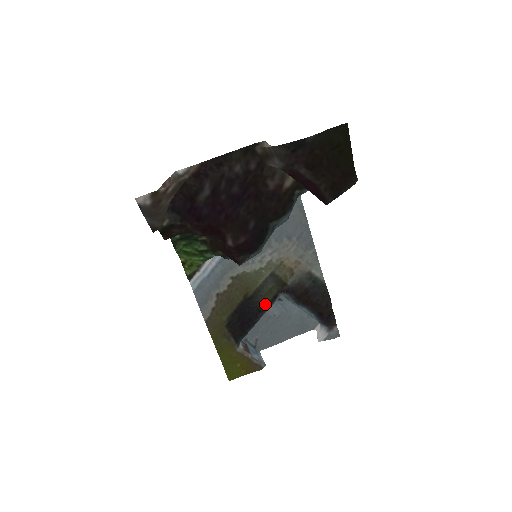
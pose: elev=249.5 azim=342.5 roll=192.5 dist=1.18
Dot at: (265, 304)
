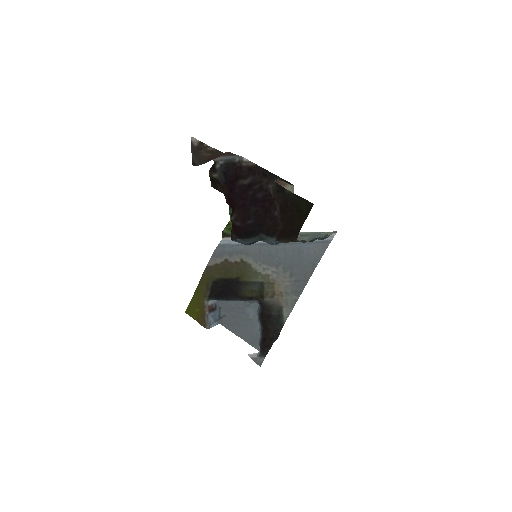
Dot at: (243, 295)
